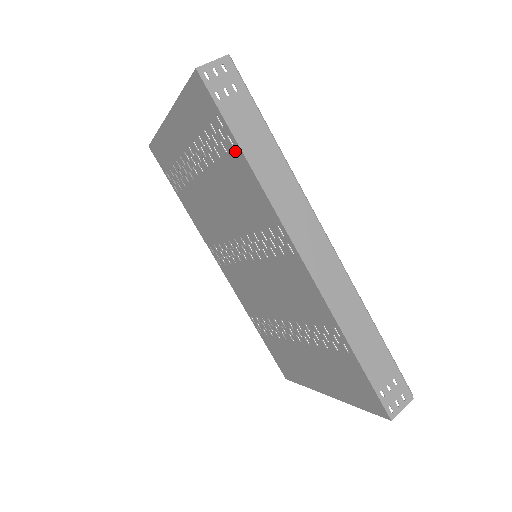
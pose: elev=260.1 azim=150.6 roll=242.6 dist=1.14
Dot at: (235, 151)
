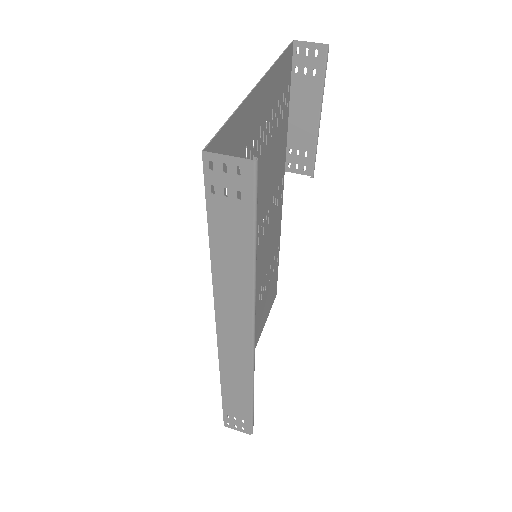
Dot at: occluded
